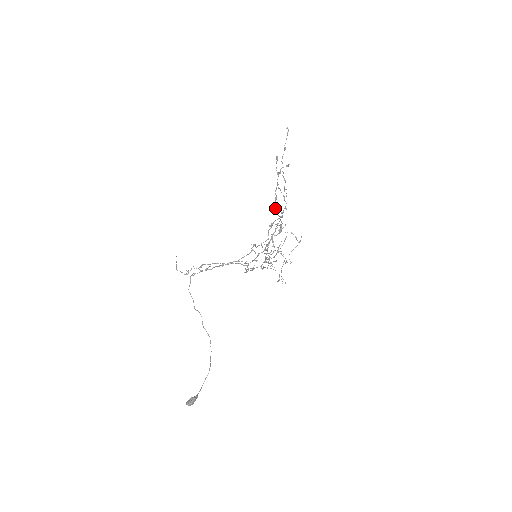
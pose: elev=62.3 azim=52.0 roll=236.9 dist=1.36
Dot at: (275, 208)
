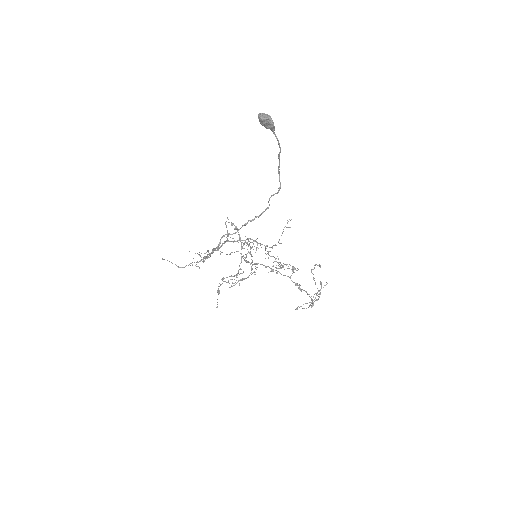
Dot at: (240, 269)
